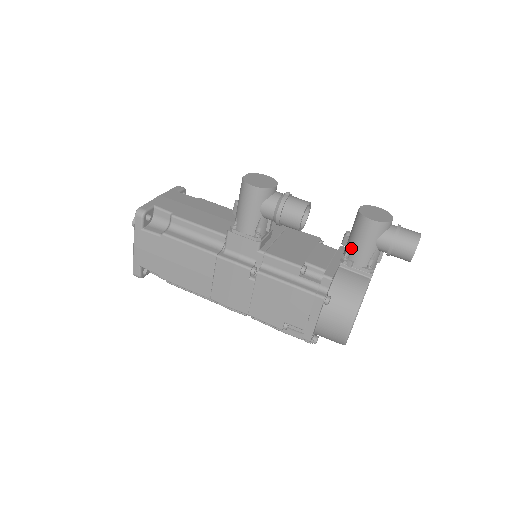
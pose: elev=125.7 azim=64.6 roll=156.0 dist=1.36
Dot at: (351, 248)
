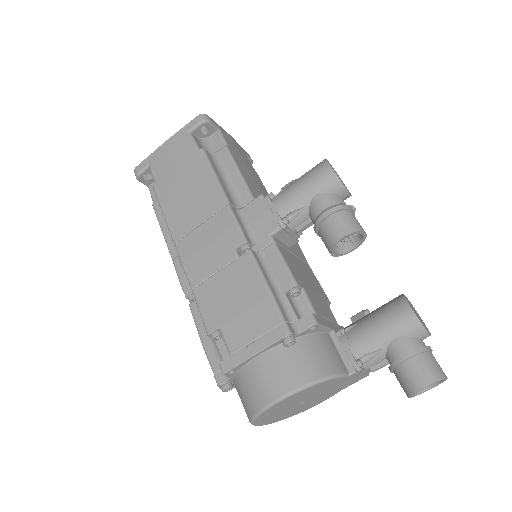
Dot at: (359, 324)
